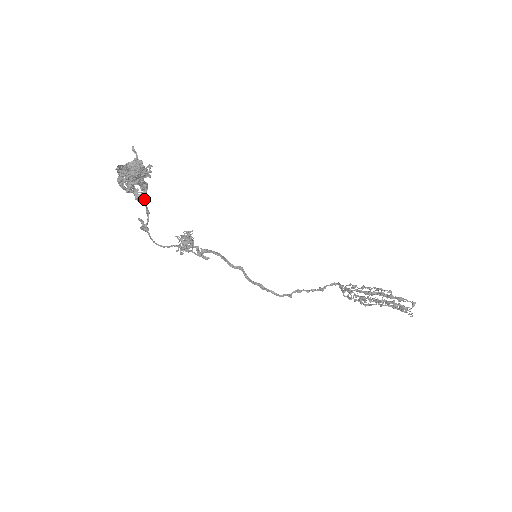
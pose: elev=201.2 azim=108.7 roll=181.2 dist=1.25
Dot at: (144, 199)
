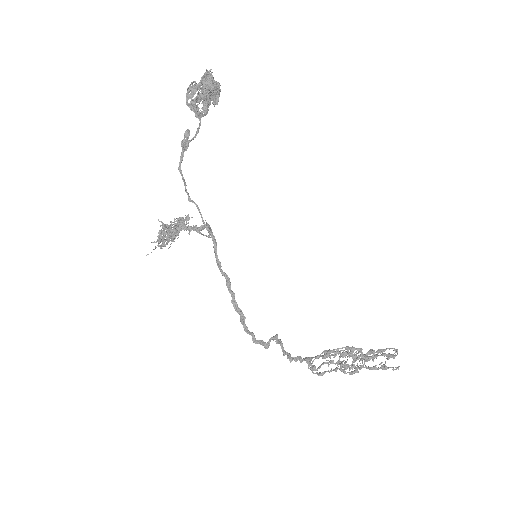
Dot at: occluded
